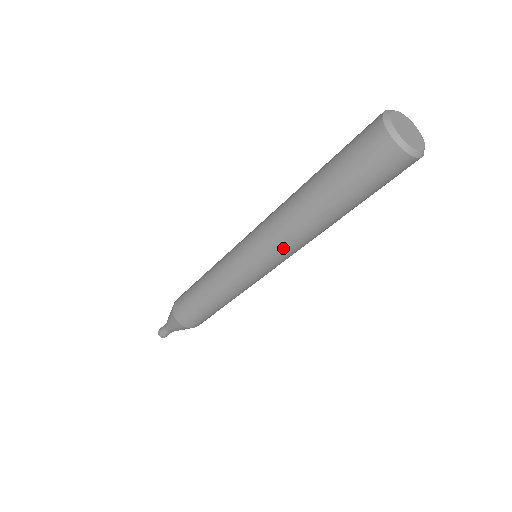
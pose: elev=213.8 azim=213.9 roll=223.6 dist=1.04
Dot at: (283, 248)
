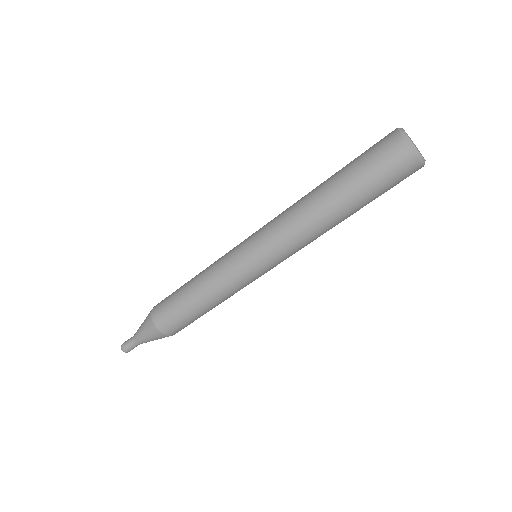
Dot at: (283, 230)
